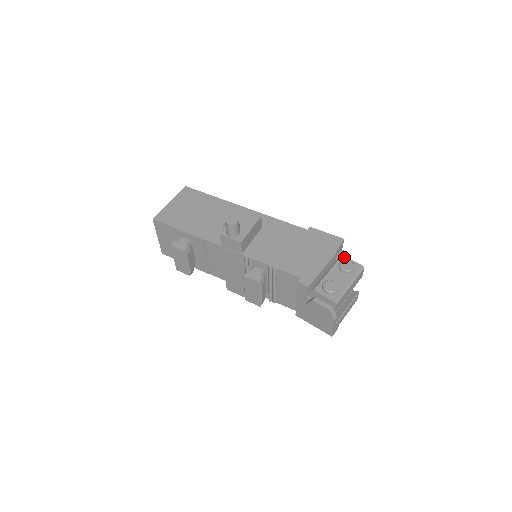
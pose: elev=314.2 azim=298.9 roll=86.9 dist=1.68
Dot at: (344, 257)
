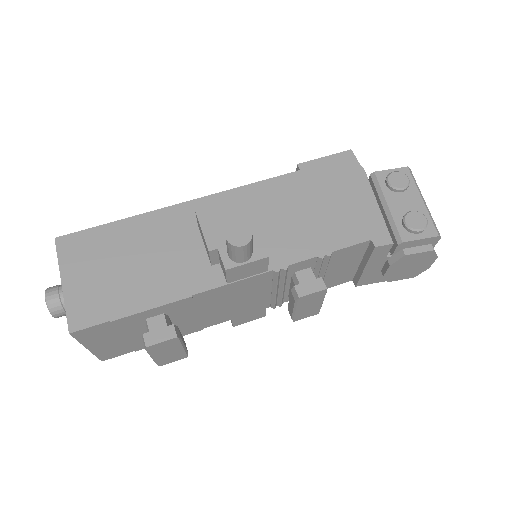
Dot at: (379, 172)
